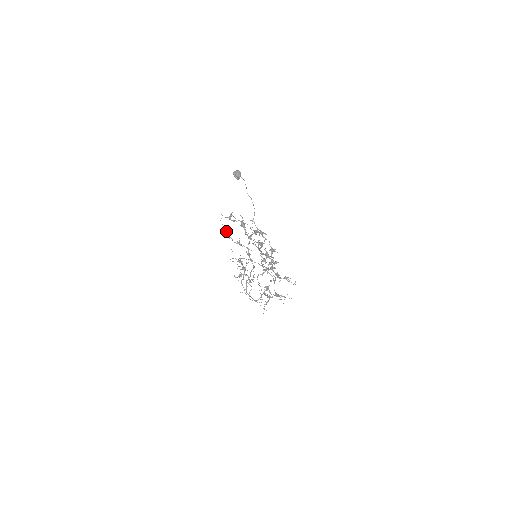
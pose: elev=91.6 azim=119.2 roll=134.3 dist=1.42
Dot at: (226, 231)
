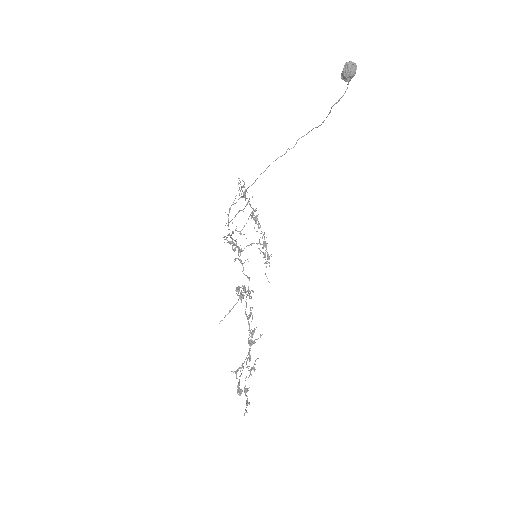
Dot at: (238, 291)
